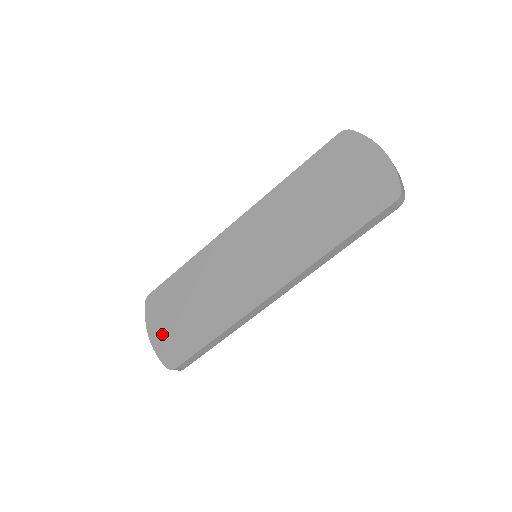
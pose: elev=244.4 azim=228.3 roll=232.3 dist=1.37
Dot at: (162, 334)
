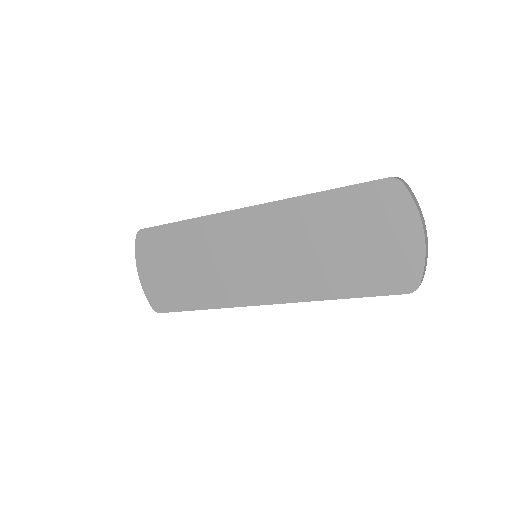
Dot at: (151, 276)
